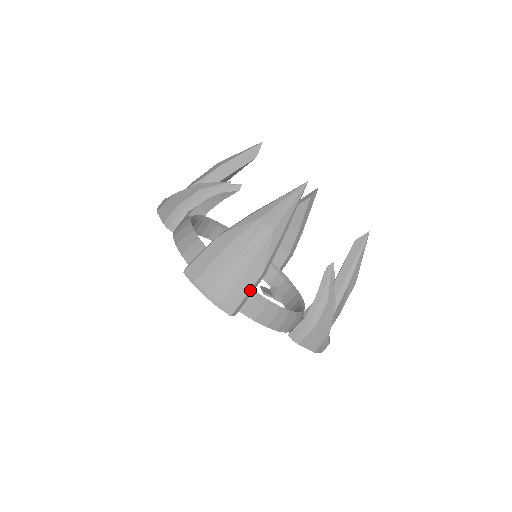
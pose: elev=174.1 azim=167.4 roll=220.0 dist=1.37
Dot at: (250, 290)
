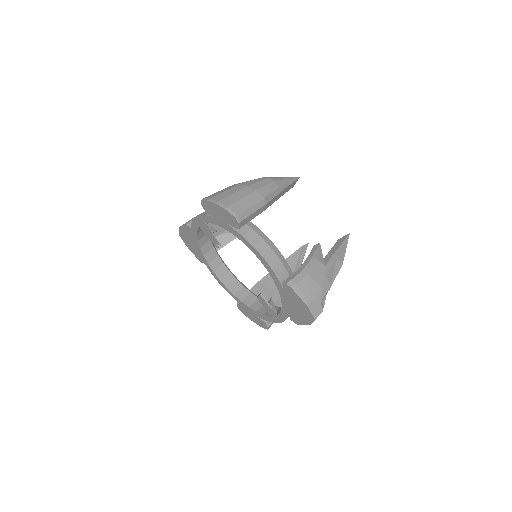
Dot at: (253, 206)
